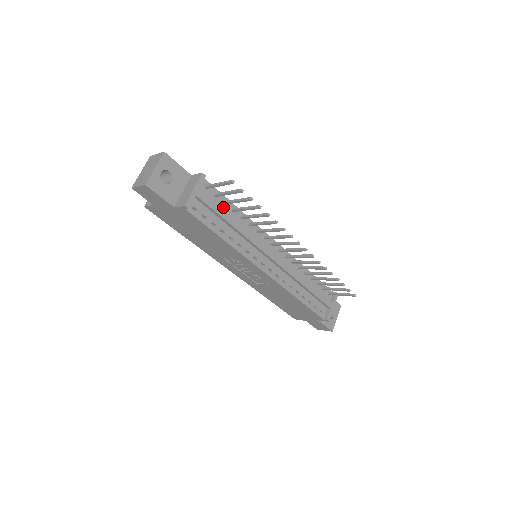
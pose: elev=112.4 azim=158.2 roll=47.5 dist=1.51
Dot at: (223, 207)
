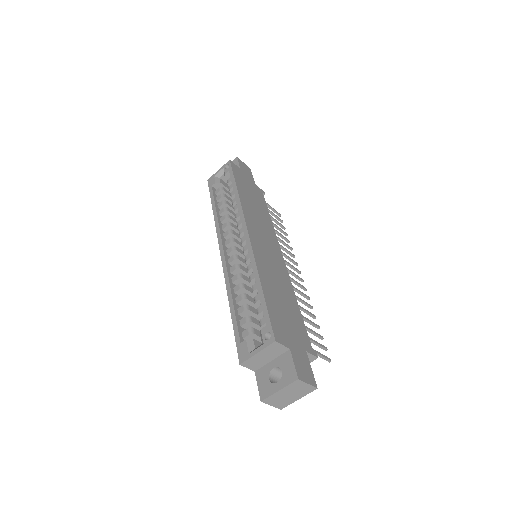
Dot at: occluded
